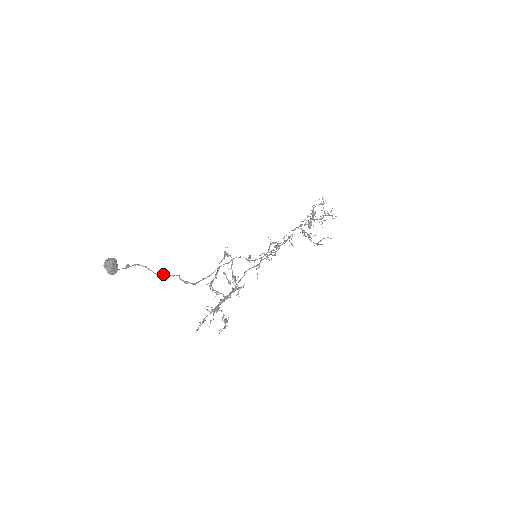
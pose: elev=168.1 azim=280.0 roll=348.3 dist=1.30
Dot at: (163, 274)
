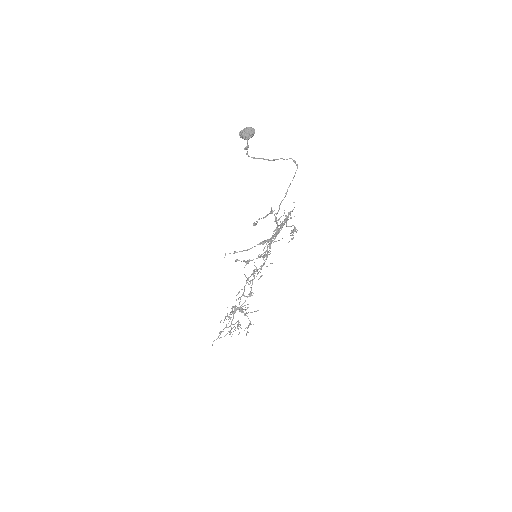
Dot at: (273, 159)
